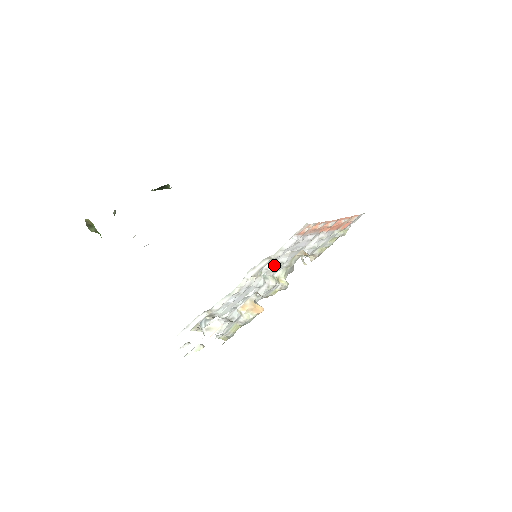
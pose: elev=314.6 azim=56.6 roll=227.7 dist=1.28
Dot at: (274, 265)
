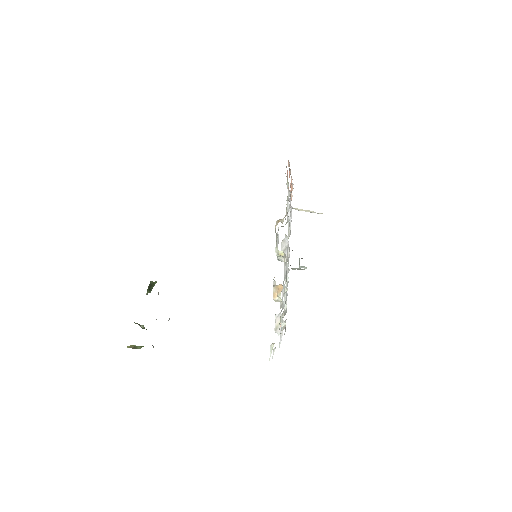
Dot at: occluded
